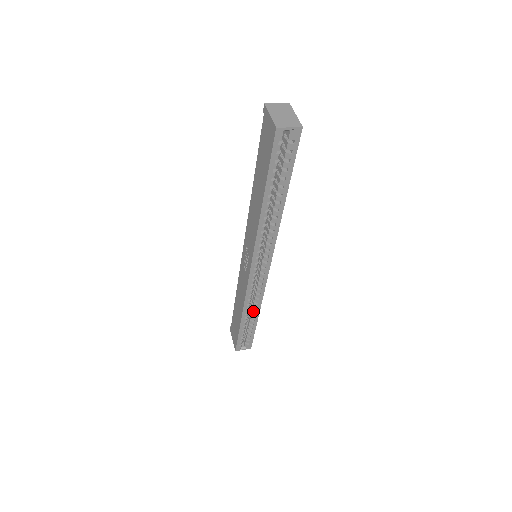
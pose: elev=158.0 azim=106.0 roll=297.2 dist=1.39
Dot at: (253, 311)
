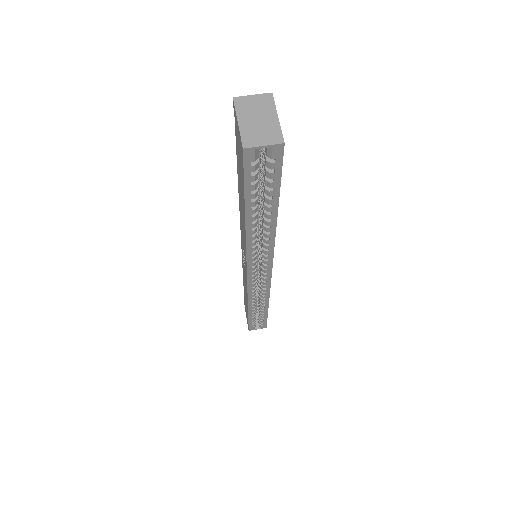
Dot at: (261, 303)
